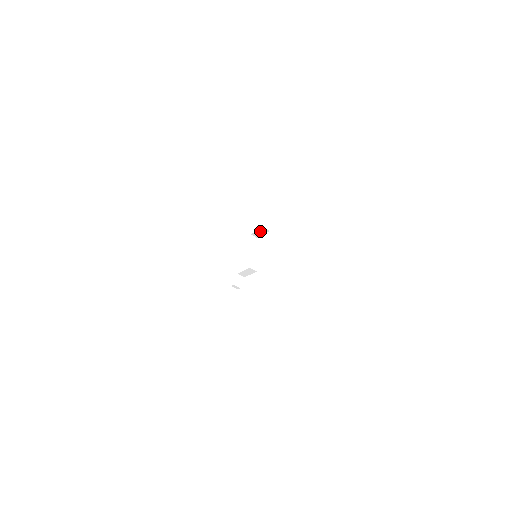
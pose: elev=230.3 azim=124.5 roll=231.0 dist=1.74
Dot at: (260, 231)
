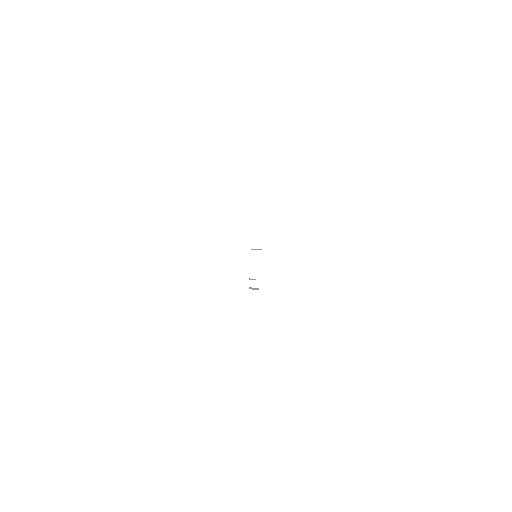
Dot at: occluded
